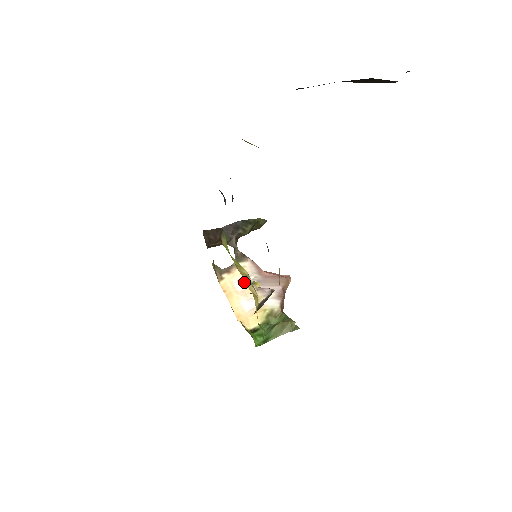
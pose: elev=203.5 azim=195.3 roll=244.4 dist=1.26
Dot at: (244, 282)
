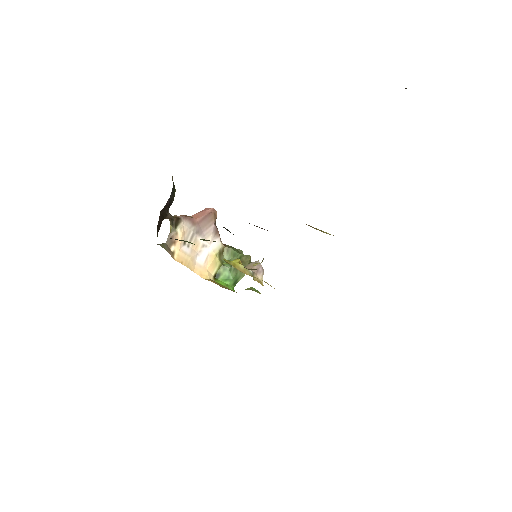
Dot at: (188, 241)
